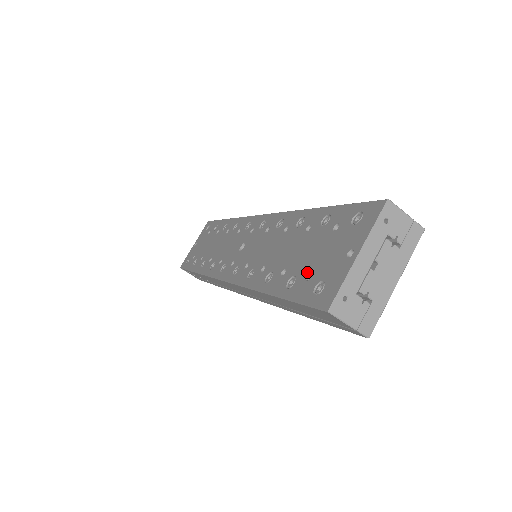
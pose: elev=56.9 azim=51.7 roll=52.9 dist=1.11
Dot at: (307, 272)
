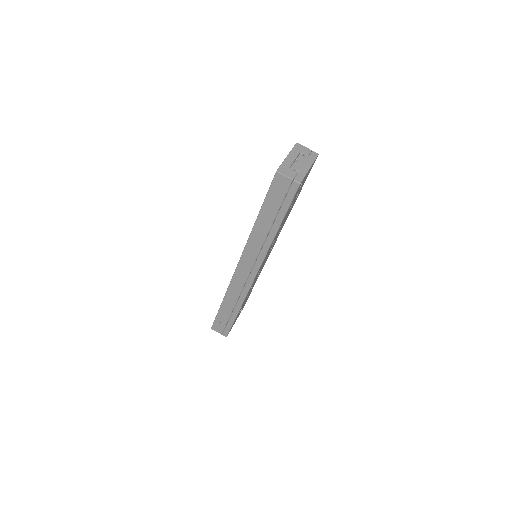
Dot at: occluded
